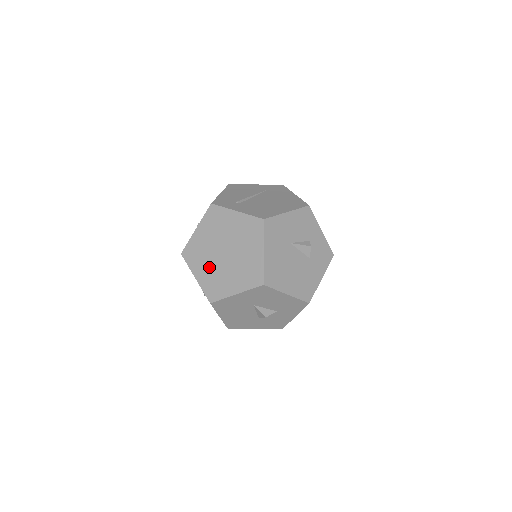
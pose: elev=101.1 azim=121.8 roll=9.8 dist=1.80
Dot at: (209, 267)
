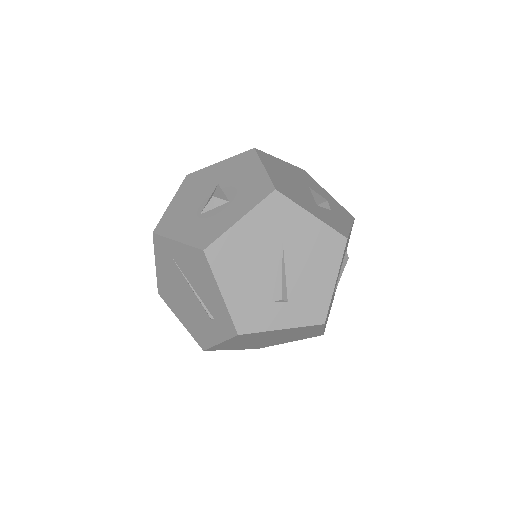
Dot at: occluded
